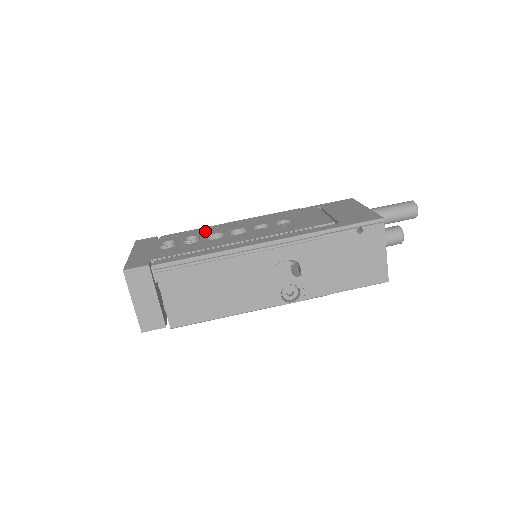
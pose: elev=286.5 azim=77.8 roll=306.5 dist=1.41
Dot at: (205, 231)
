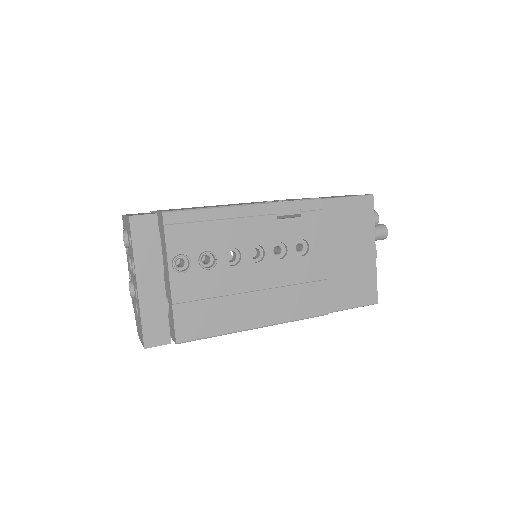
Dot at: occluded
